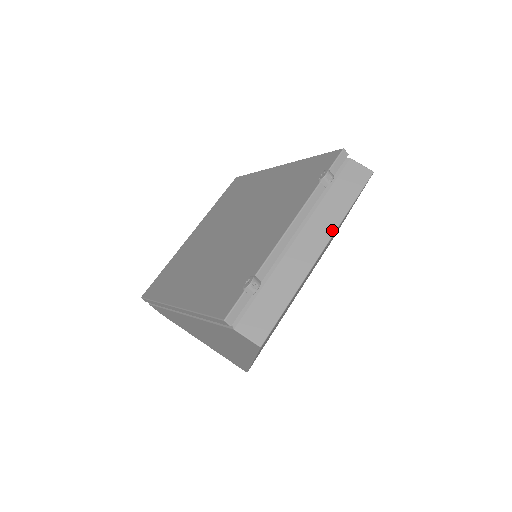
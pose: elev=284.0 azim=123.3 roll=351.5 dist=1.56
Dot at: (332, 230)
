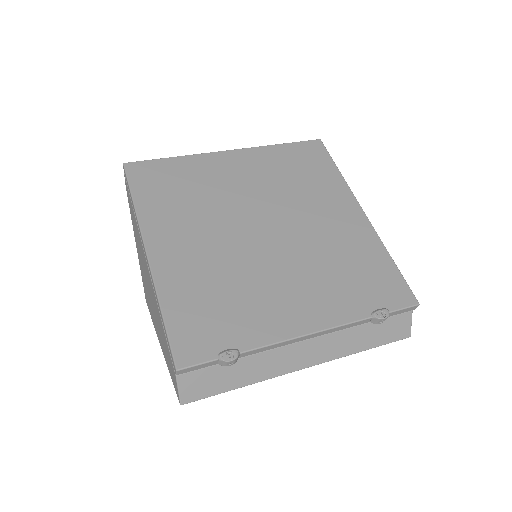
Dot at: (332, 358)
